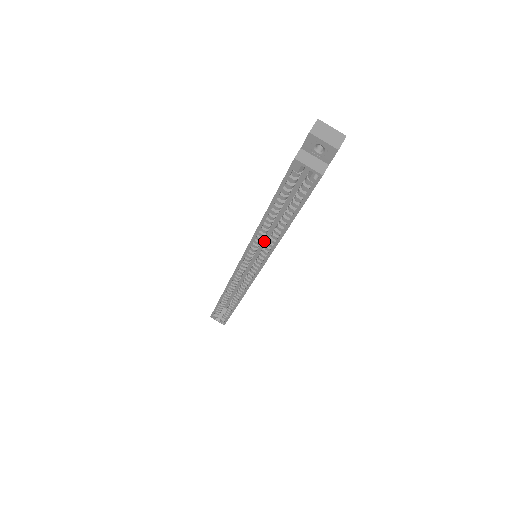
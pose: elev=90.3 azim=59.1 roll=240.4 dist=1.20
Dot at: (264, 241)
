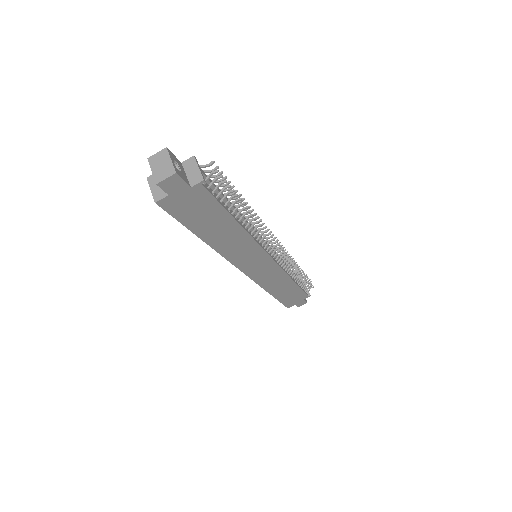
Dot at: occluded
